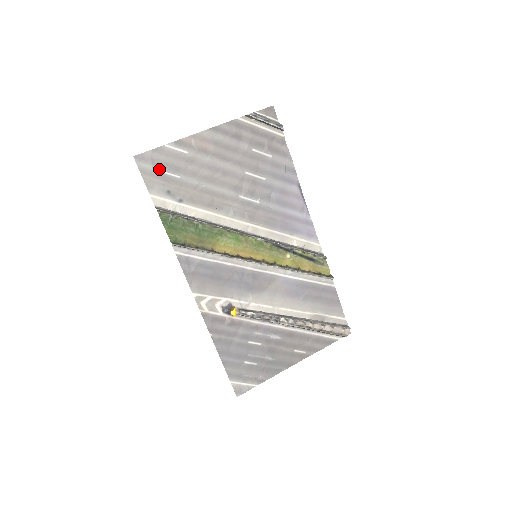
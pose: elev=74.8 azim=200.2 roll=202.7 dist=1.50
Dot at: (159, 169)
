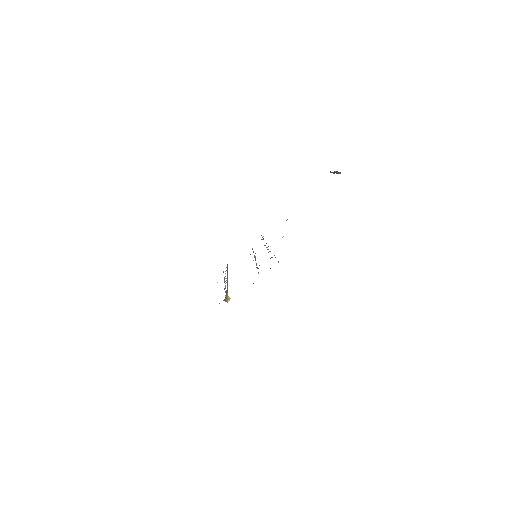
Dot at: occluded
